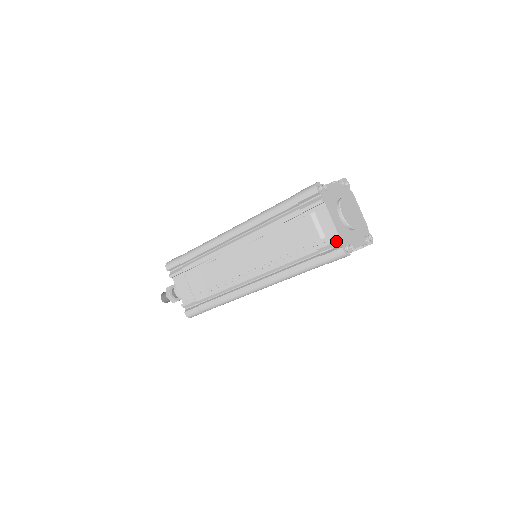
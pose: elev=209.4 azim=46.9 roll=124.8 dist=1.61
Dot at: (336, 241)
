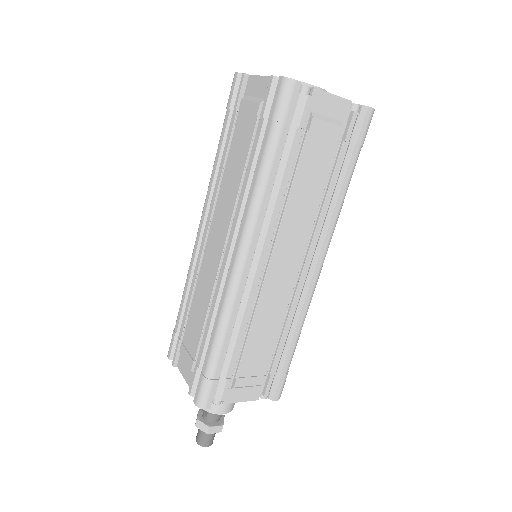
Dot at: (271, 81)
